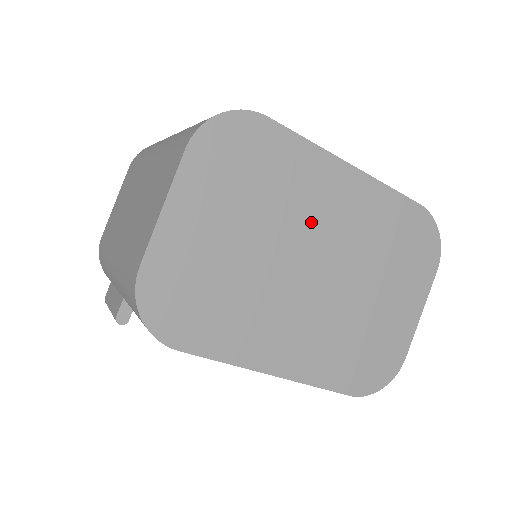
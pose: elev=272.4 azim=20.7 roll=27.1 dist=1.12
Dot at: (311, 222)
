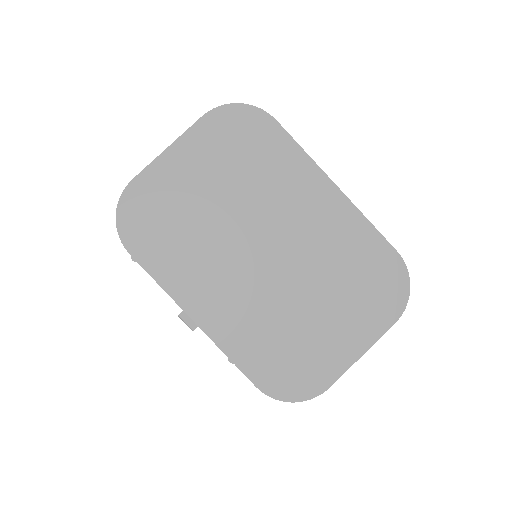
Dot at: (280, 214)
